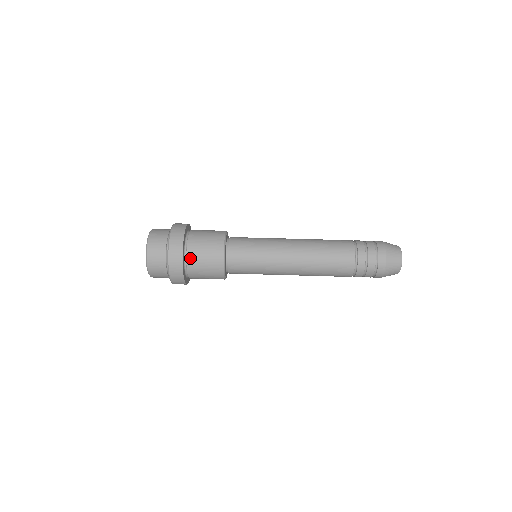
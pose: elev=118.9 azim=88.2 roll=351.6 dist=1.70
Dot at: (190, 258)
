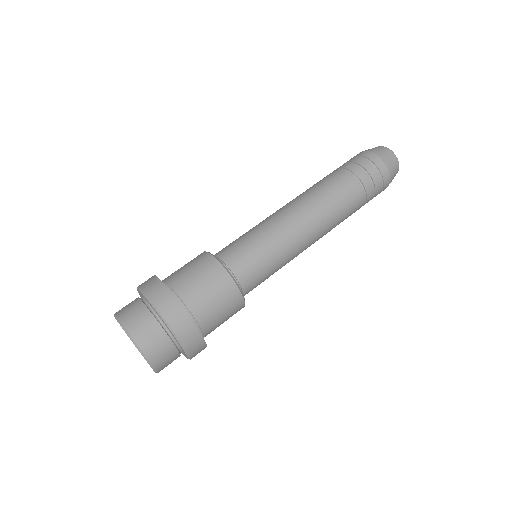
Dot at: (208, 333)
